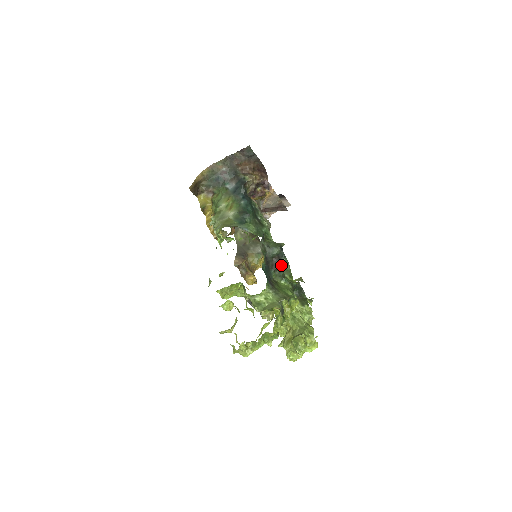
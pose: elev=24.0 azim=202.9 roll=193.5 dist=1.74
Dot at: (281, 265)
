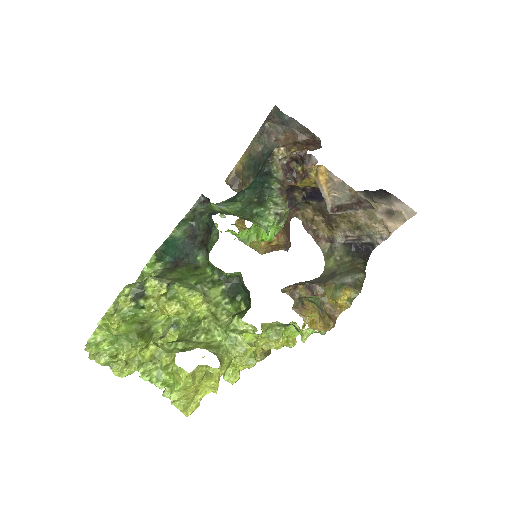
Dot at: (210, 241)
